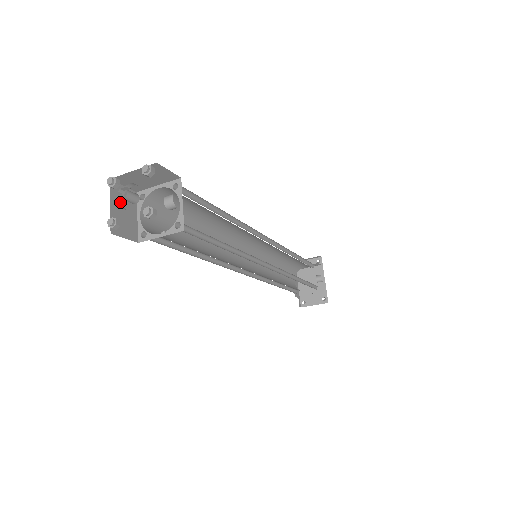
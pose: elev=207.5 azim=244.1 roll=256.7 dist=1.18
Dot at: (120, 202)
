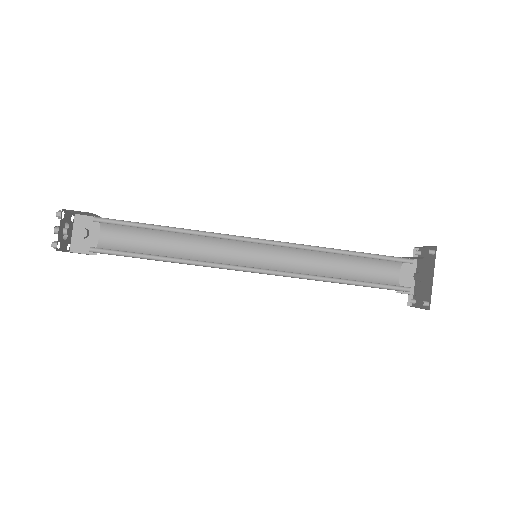
Dot at: occluded
